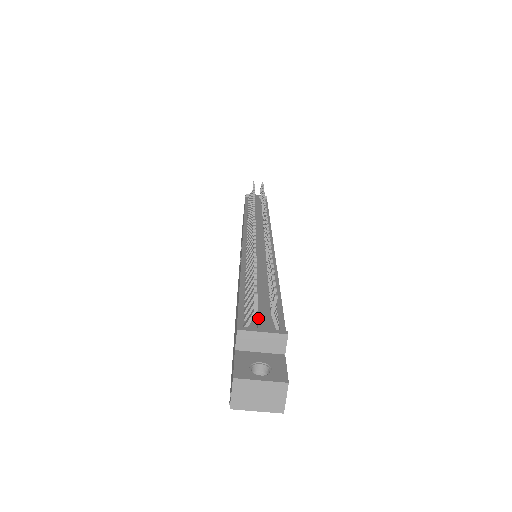
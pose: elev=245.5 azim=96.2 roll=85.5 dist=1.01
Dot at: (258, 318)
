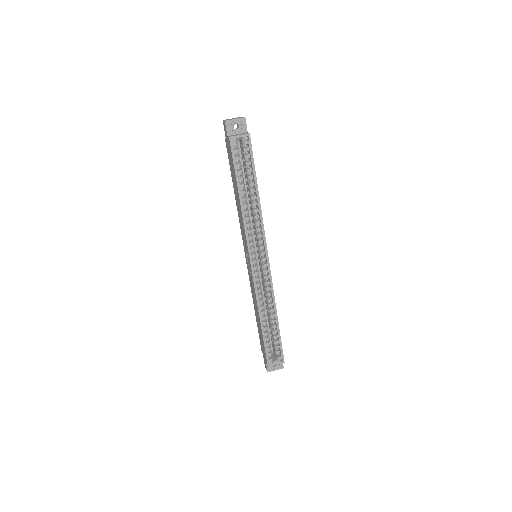
Dot at: occluded
